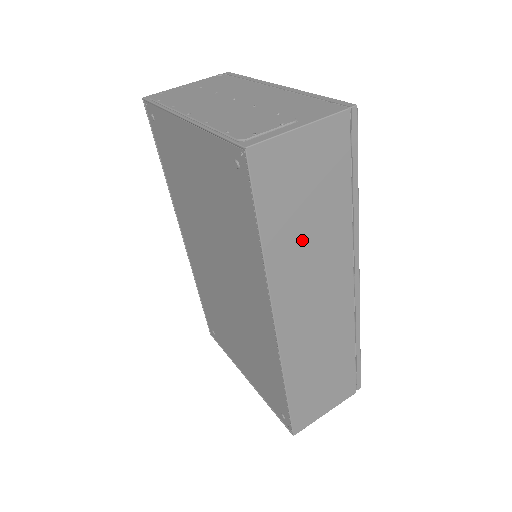
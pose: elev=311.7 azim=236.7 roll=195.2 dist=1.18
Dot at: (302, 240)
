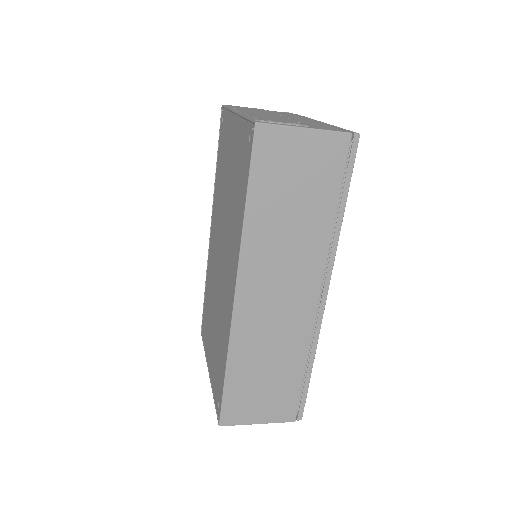
Dot at: (281, 226)
